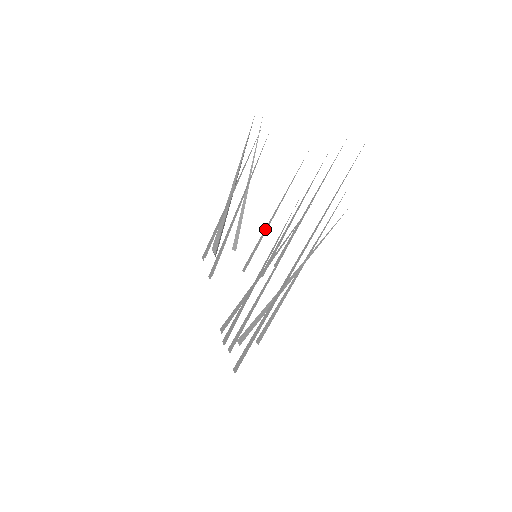
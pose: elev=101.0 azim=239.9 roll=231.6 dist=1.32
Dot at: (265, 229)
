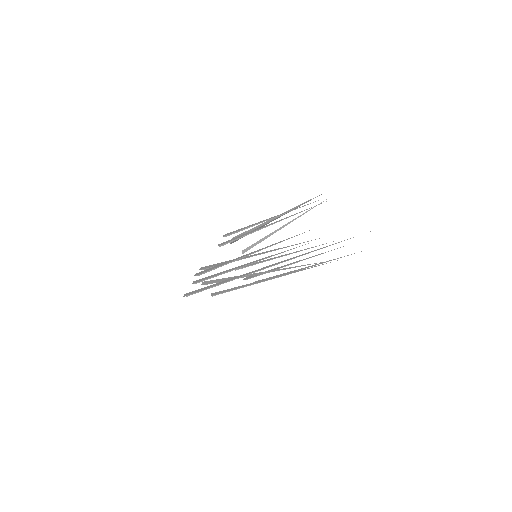
Dot at: (271, 258)
